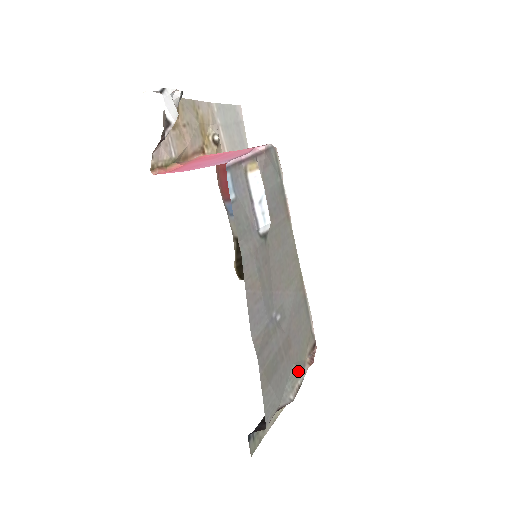
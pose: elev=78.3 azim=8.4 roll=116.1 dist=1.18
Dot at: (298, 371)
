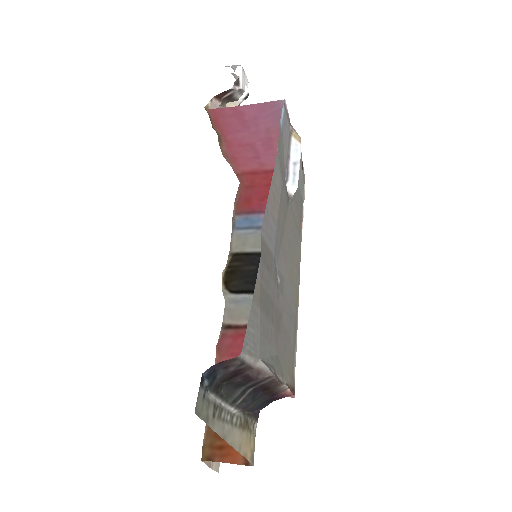
Dot at: (280, 368)
